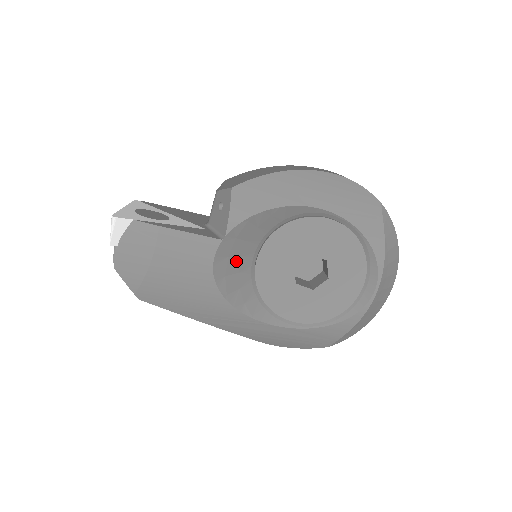
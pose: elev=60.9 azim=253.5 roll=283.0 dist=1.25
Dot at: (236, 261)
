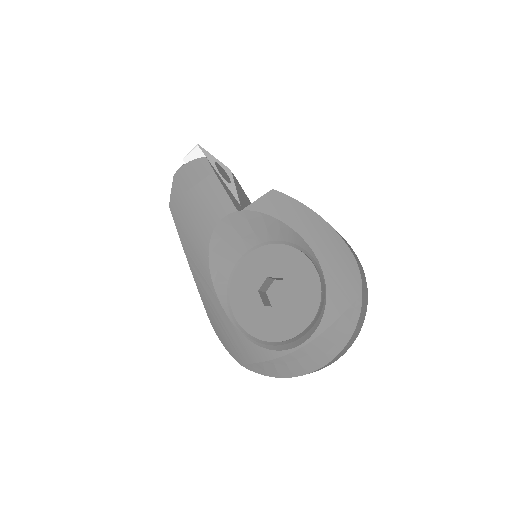
Dot at: (237, 237)
